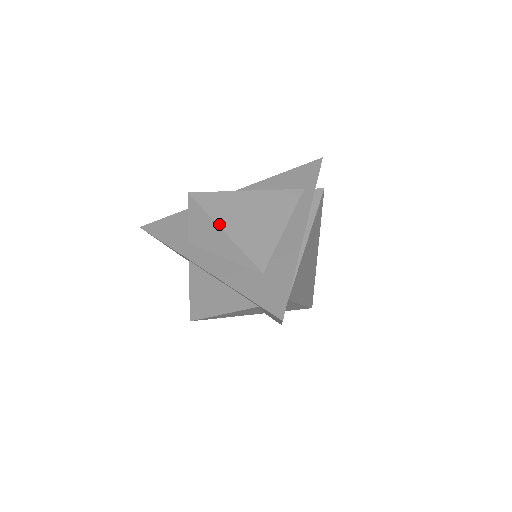
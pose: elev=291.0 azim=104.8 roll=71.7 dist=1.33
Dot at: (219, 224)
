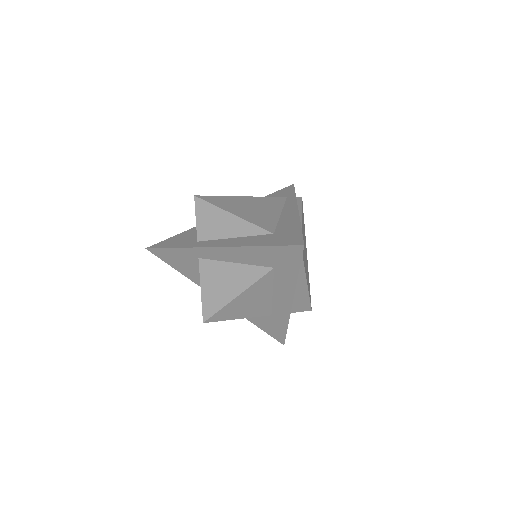
Dot at: (226, 210)
